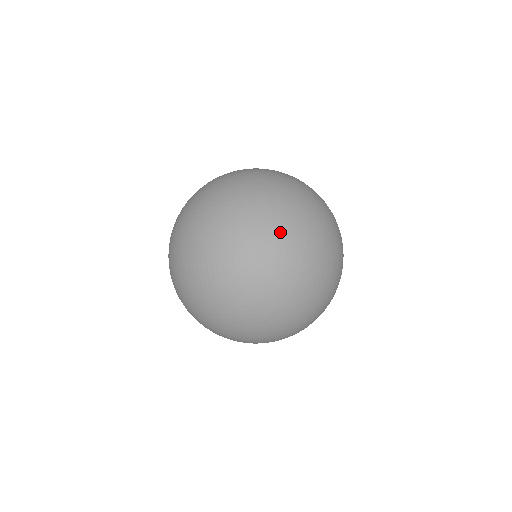
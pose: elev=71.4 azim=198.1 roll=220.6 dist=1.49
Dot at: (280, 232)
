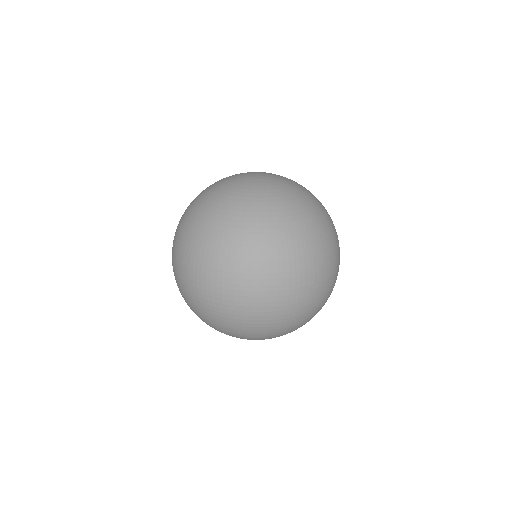
Dot at: (209, 243)
